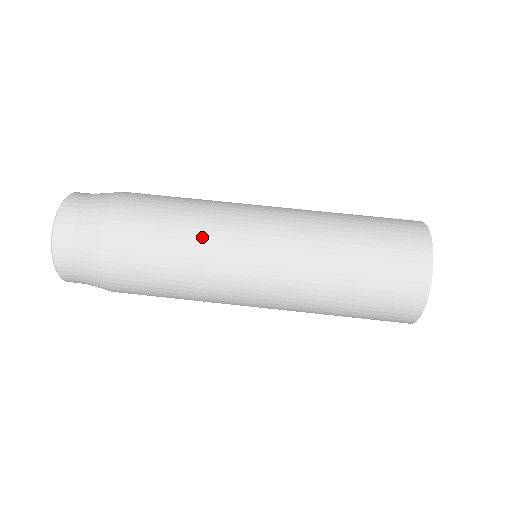
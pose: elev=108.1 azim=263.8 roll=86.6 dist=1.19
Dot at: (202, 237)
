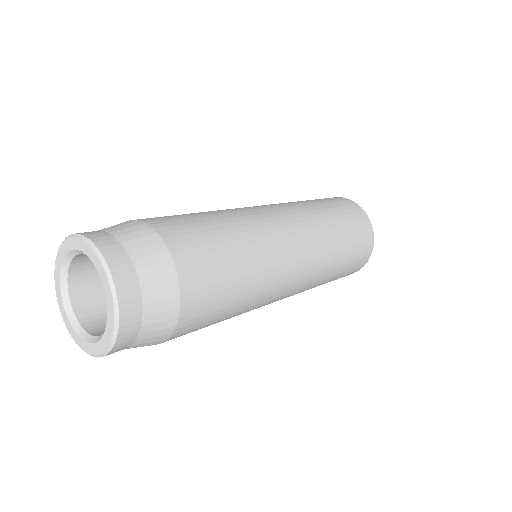
Dot at: (242, 221)
